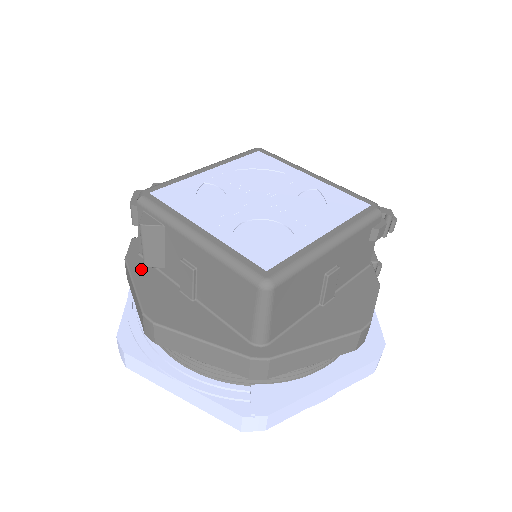
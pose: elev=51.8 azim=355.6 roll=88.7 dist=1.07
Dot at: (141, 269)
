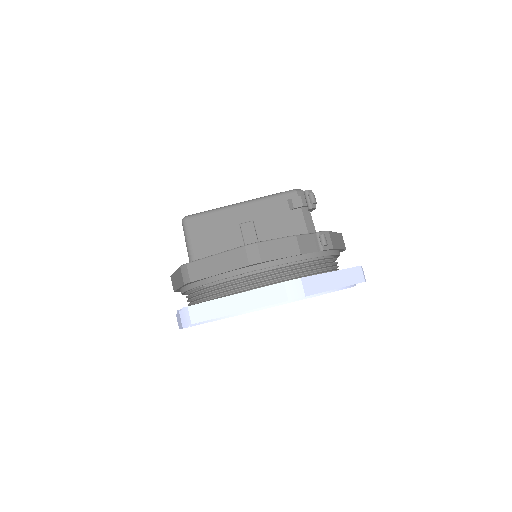
Dot at: occluded
